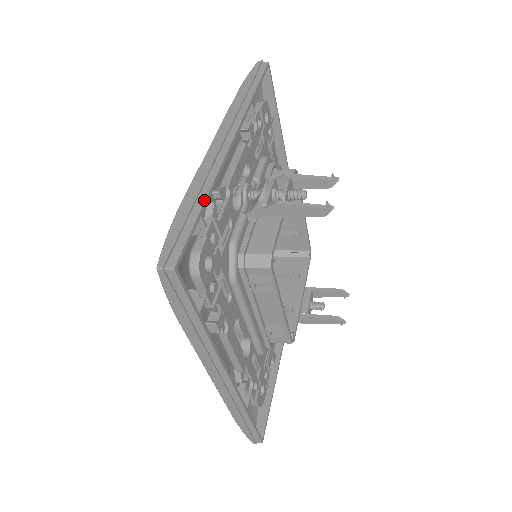
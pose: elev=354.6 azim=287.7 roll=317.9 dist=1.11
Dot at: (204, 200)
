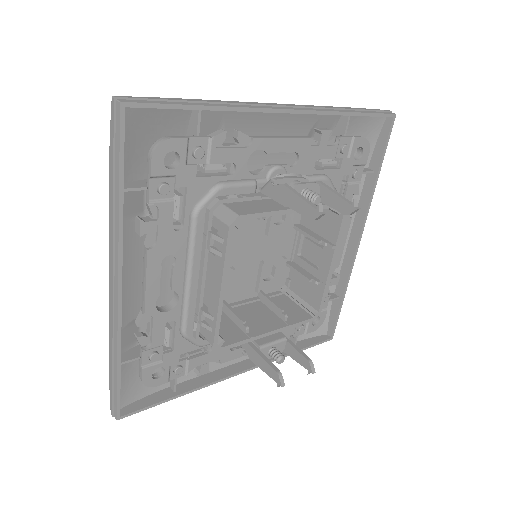
Dot at: (208, 105)
